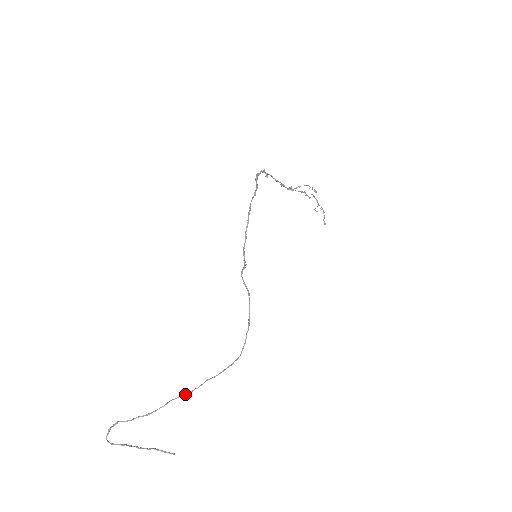
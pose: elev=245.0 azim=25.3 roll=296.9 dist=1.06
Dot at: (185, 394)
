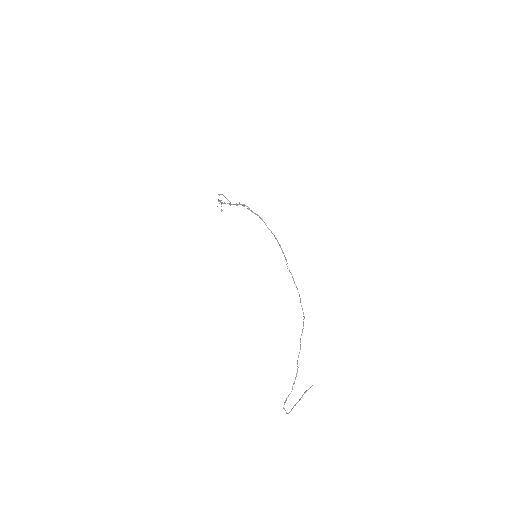
Dot at: (299, 352)
